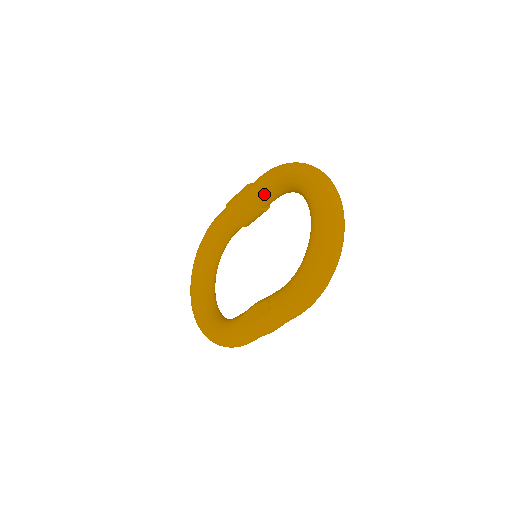
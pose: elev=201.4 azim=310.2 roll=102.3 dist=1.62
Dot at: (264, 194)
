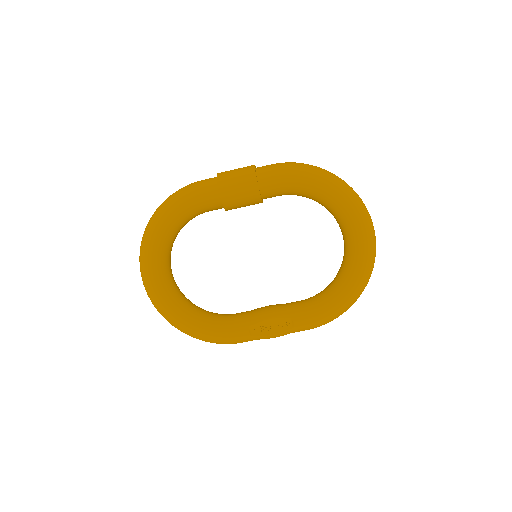
Dot at: (281, 193)
